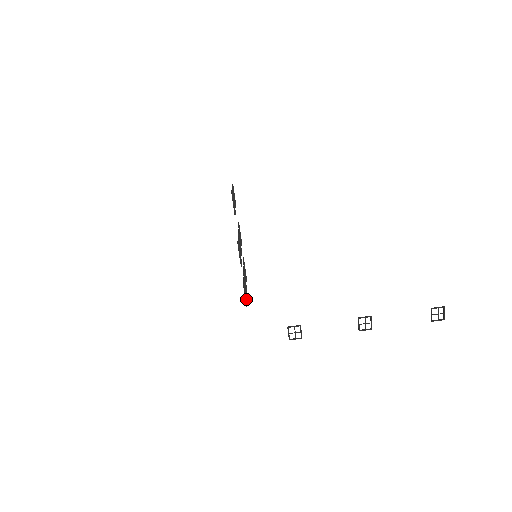
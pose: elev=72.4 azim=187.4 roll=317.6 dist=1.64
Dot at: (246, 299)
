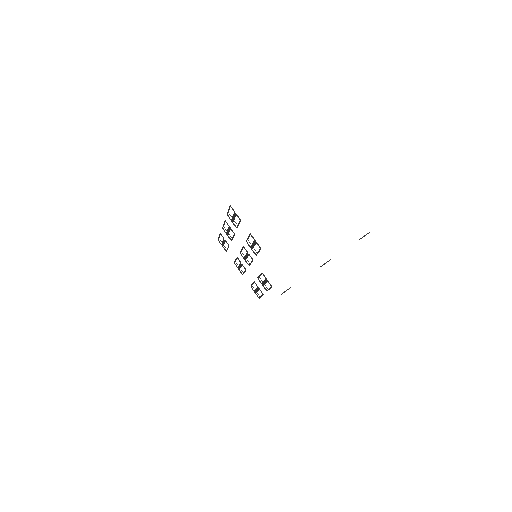
Dot at: (256, 292)
